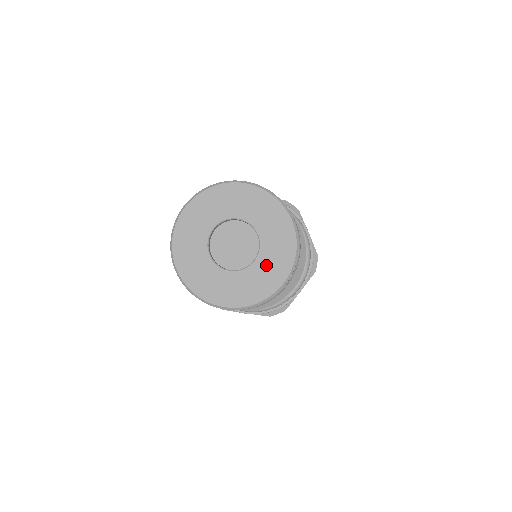
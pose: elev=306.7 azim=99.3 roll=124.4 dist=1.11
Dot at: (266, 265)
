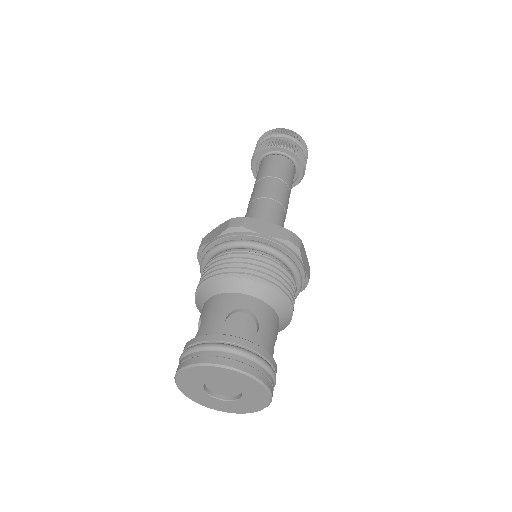
Dot at: (246, 403)
